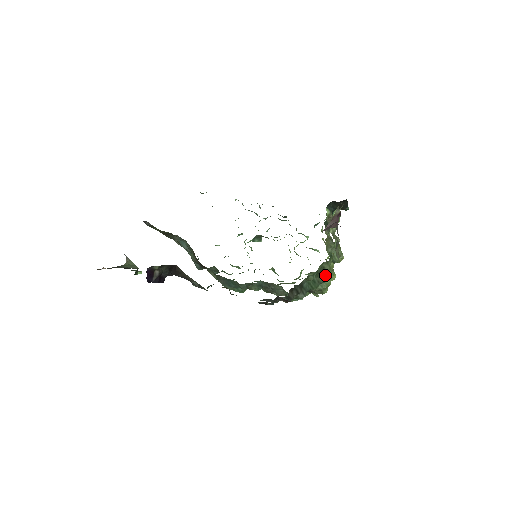
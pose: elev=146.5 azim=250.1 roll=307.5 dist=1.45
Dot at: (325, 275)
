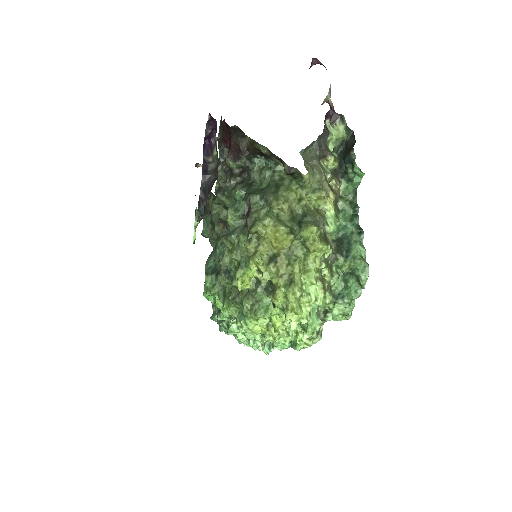
Dot at: (277, 193)
